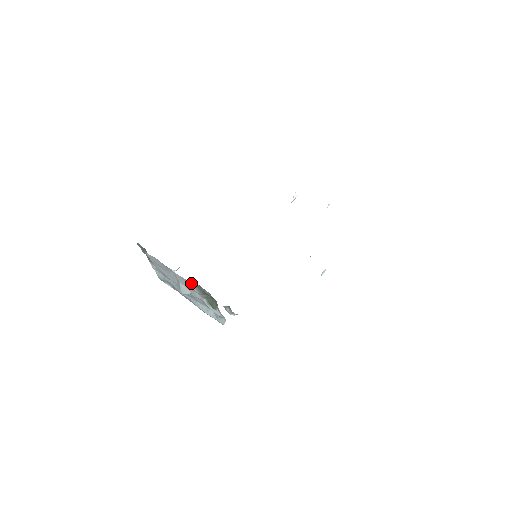
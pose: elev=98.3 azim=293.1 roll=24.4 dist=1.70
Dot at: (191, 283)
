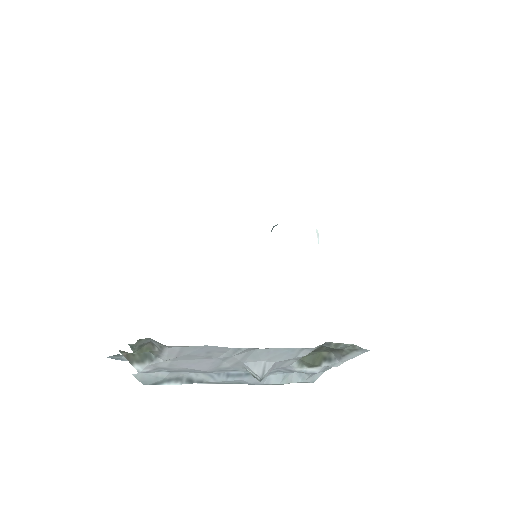
Dot at: (317, 347)
